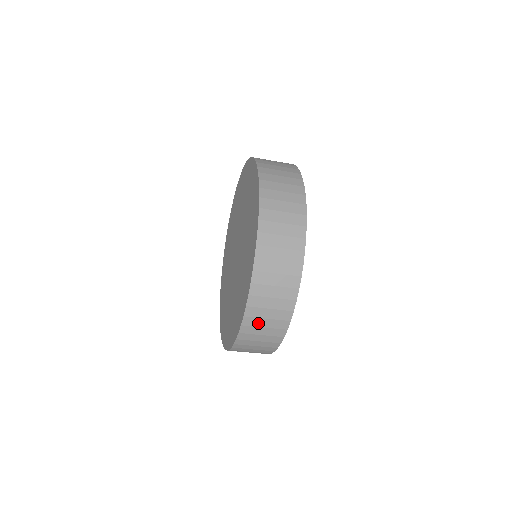
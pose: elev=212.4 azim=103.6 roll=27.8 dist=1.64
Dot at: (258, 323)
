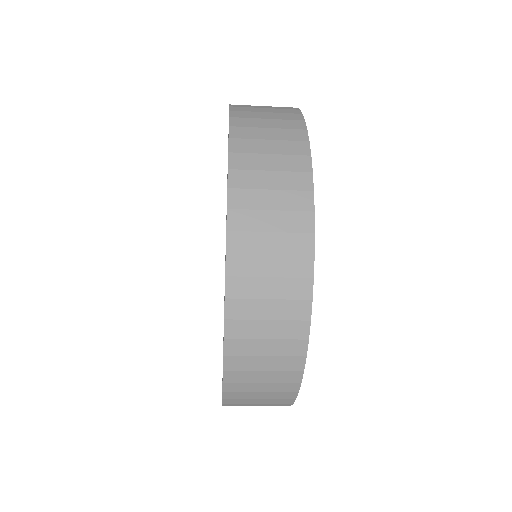
Dot at: (246, 405)
